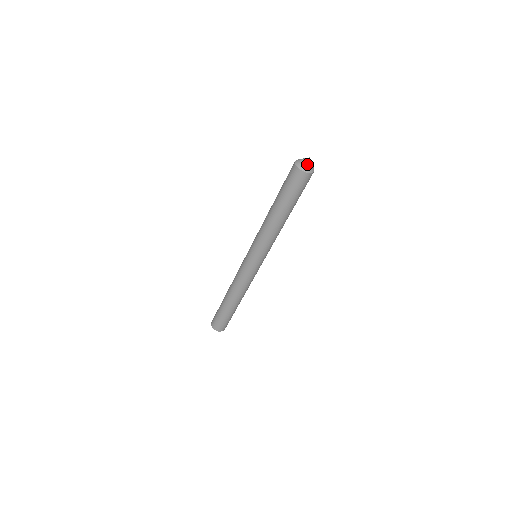
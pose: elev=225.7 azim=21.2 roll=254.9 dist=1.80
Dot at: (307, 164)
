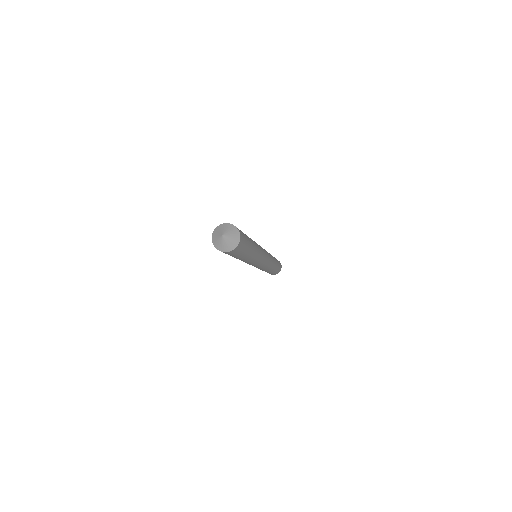
Dot at: (219, 240)
